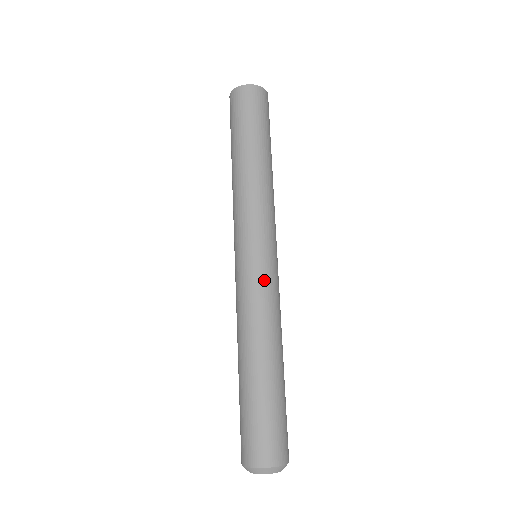
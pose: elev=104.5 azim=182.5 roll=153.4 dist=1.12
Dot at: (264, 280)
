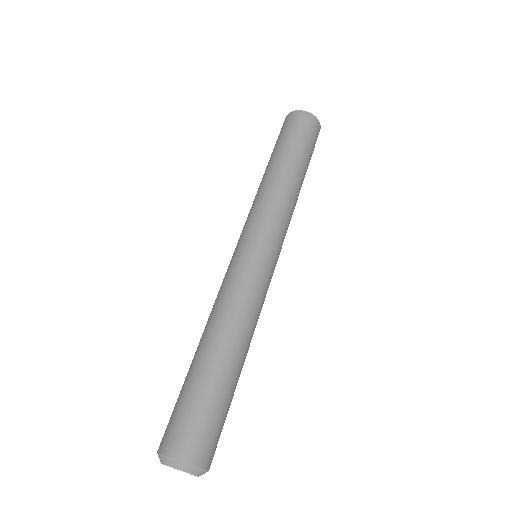
Dot at: (253, 274)
